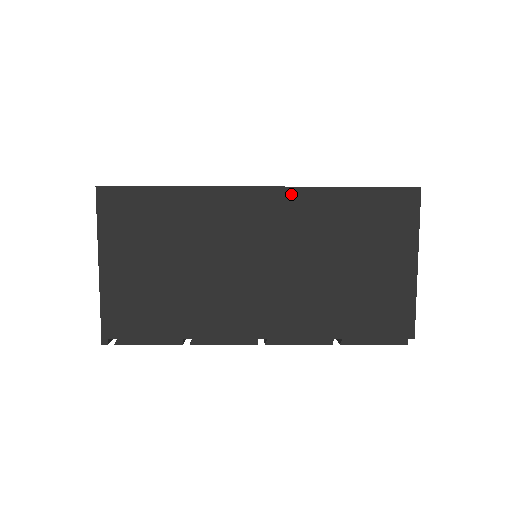
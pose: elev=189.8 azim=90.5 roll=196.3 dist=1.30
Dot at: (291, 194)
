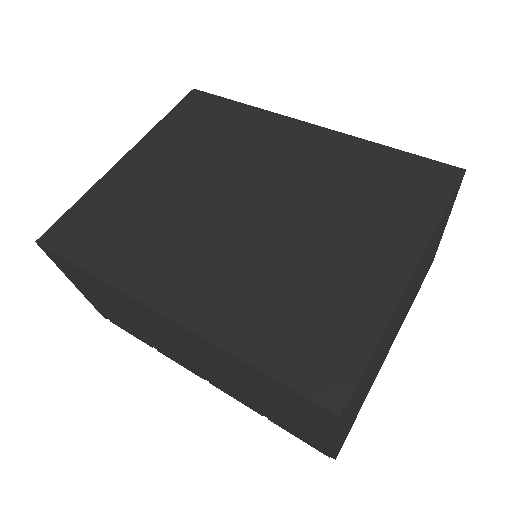
Dot at: (193, 335)
